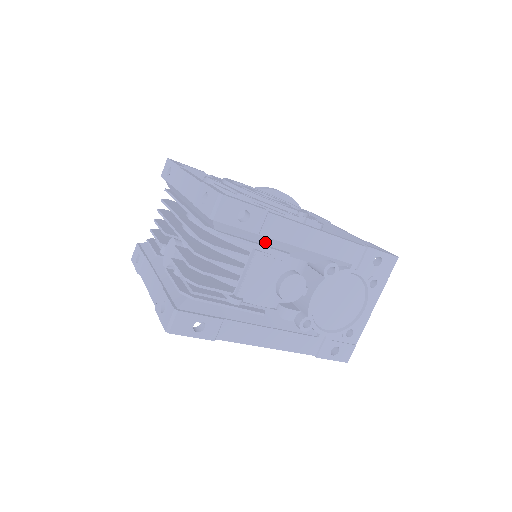
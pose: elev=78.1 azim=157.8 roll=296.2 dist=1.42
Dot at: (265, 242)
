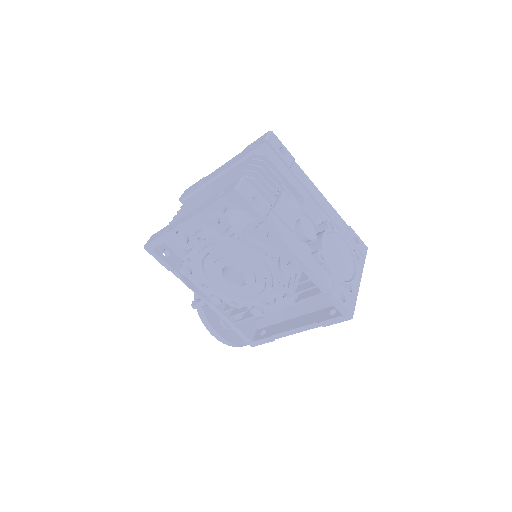
Dot at: (290, 183)
